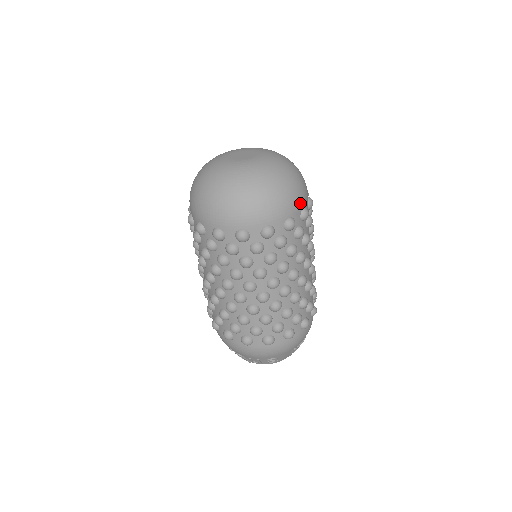
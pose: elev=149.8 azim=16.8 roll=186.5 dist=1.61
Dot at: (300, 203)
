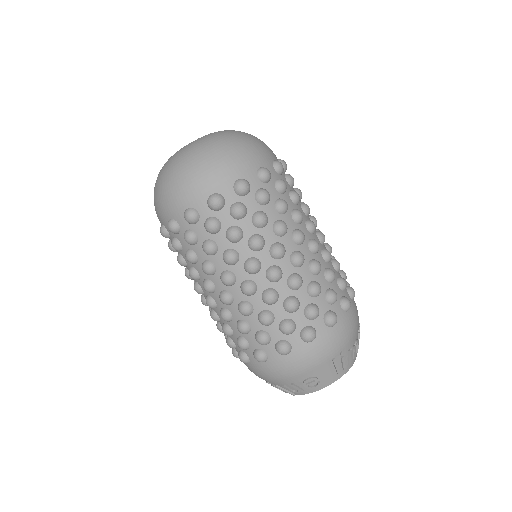
Dot at: (251, 162)
